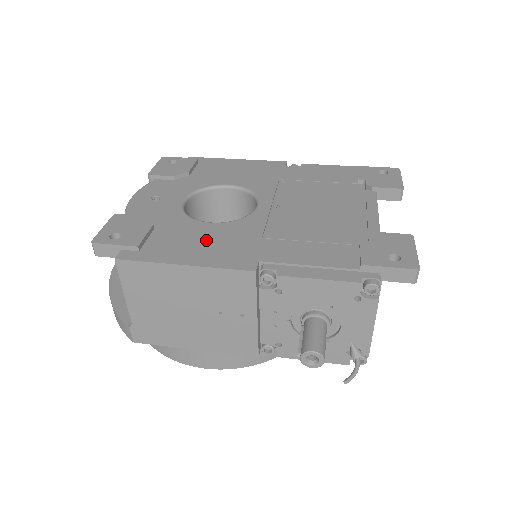
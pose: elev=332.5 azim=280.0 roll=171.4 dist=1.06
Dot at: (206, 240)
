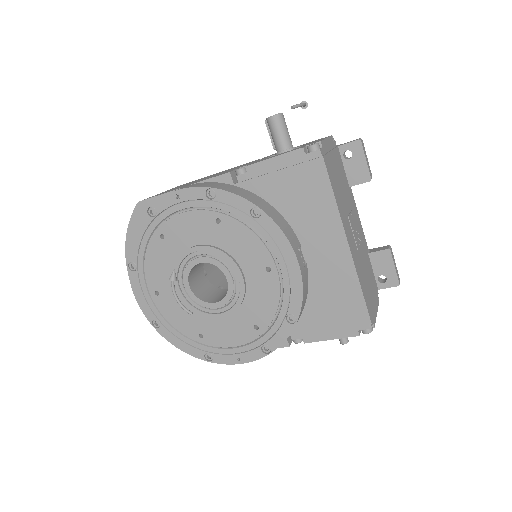
Dot at: occluded
